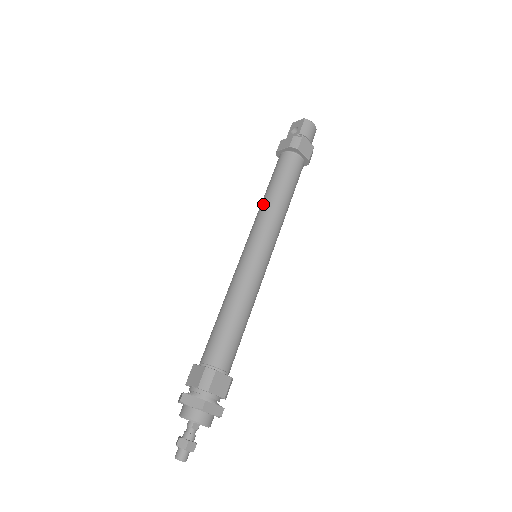
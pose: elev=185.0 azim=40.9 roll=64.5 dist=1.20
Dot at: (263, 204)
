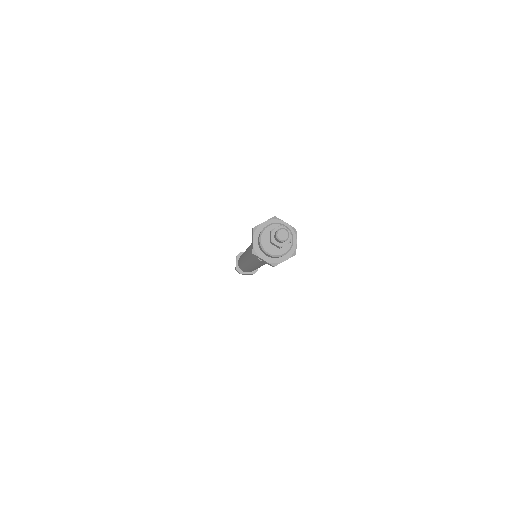
Dot at: occluded
